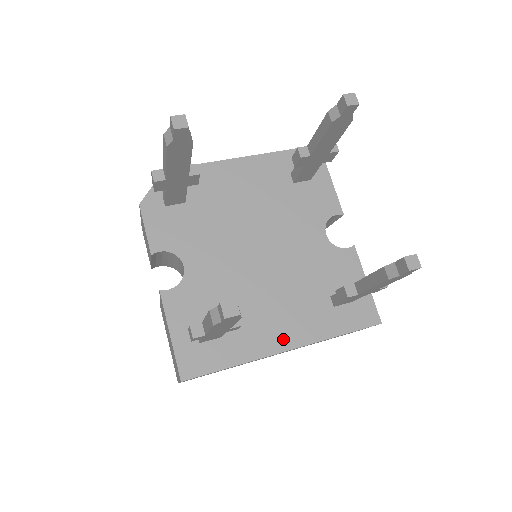
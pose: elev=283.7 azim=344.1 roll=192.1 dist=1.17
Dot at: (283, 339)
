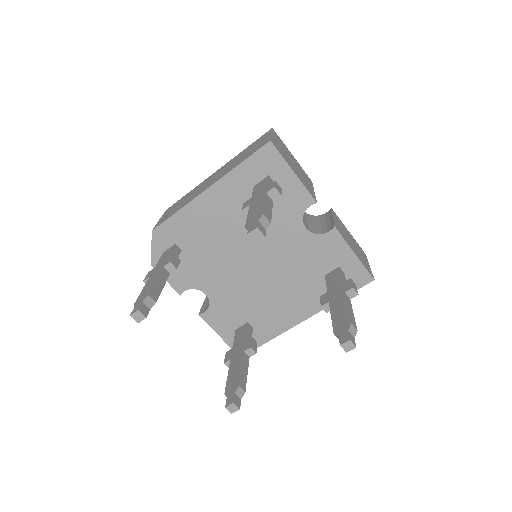
Dot at: (297, 315)
